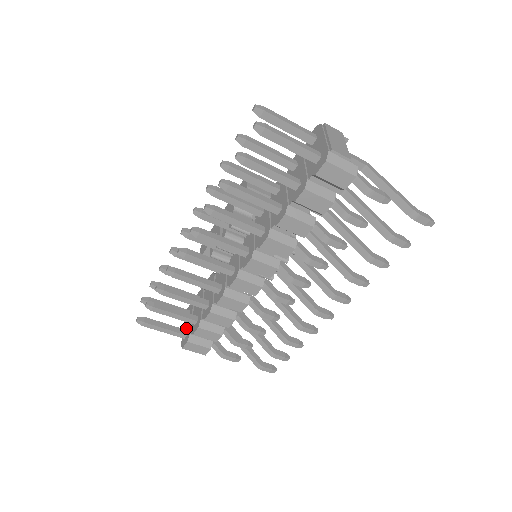
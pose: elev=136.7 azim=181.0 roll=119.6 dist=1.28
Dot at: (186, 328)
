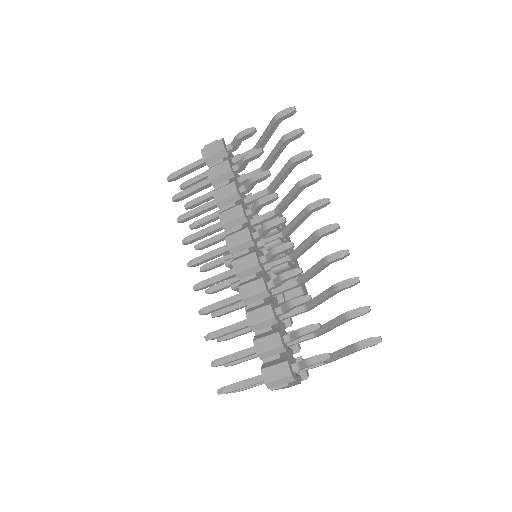
Dot at: occluded
